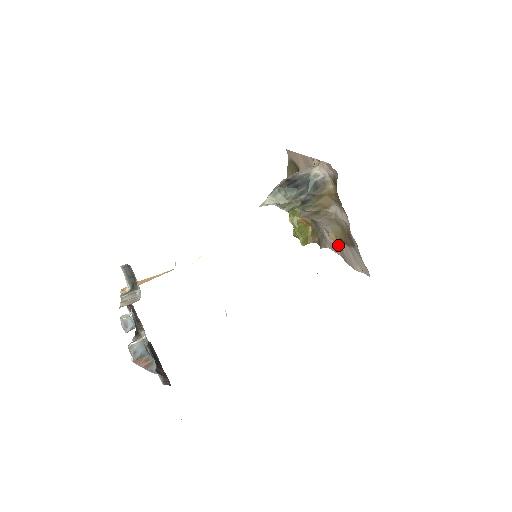
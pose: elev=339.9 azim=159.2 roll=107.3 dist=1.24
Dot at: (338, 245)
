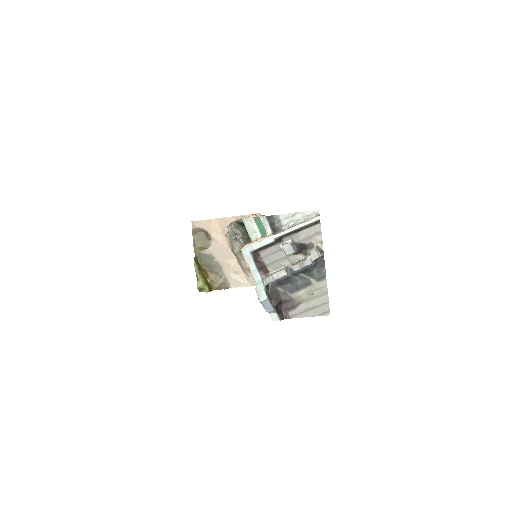
Dot at: (250, 276)
